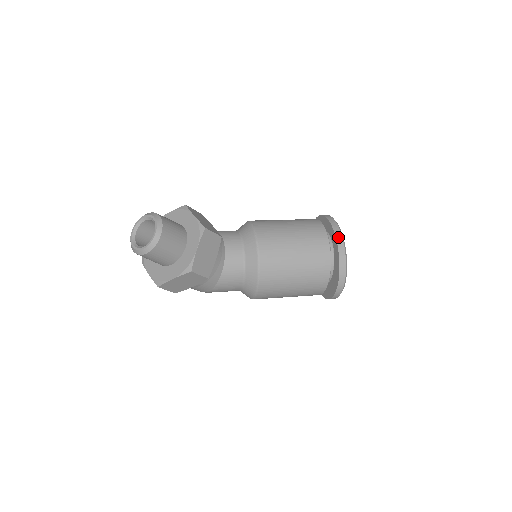
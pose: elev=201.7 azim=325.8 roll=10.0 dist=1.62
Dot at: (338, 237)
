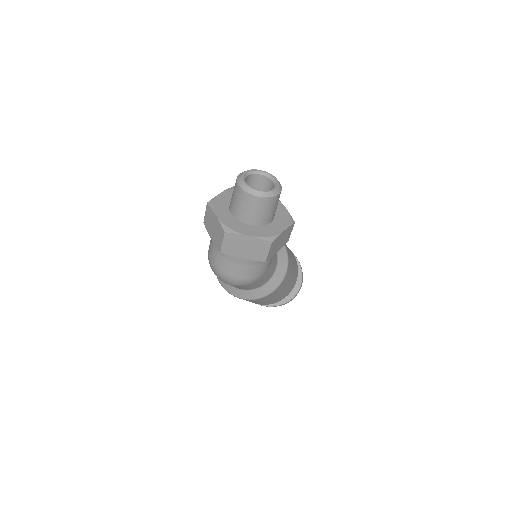
Dot at: occluded
